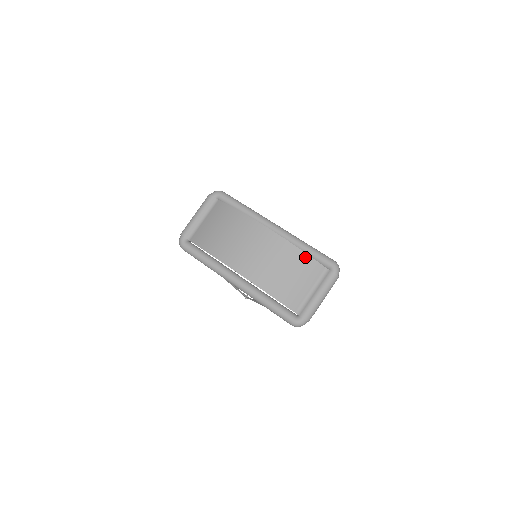
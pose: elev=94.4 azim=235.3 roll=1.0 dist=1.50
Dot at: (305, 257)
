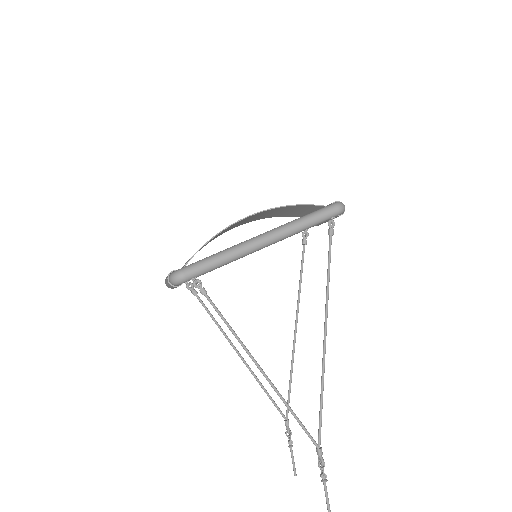
Dot at: (285, 215)
